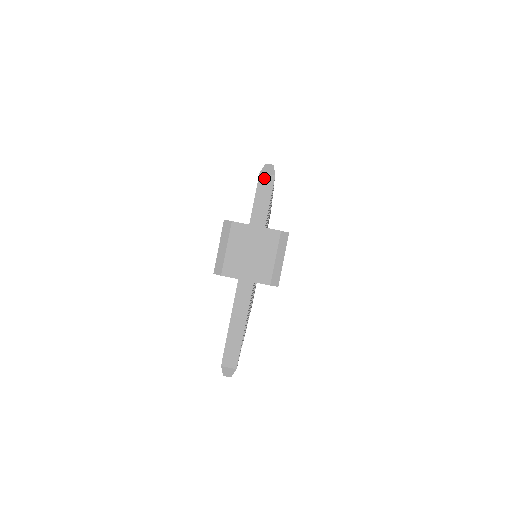
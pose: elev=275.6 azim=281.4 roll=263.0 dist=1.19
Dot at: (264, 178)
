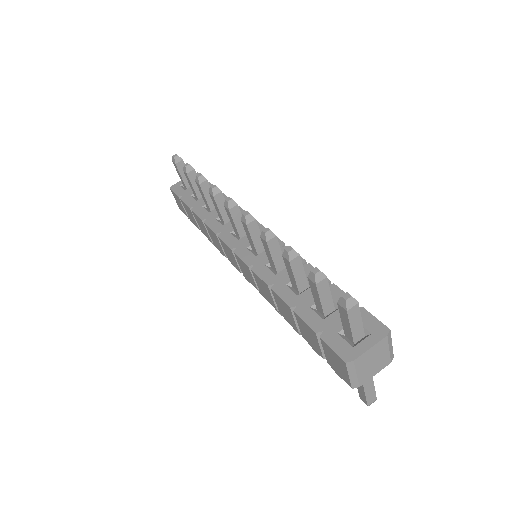
Dot at: (351, 311)
